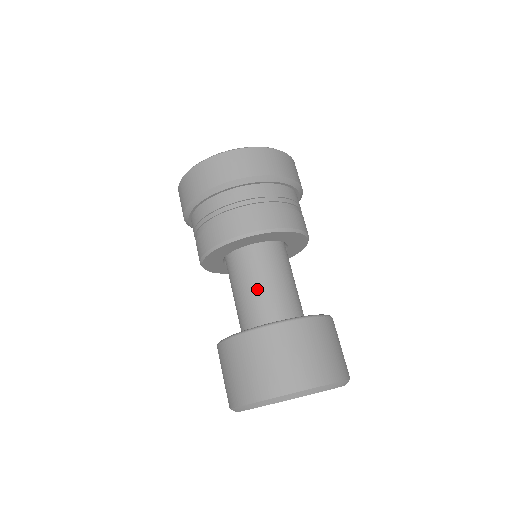
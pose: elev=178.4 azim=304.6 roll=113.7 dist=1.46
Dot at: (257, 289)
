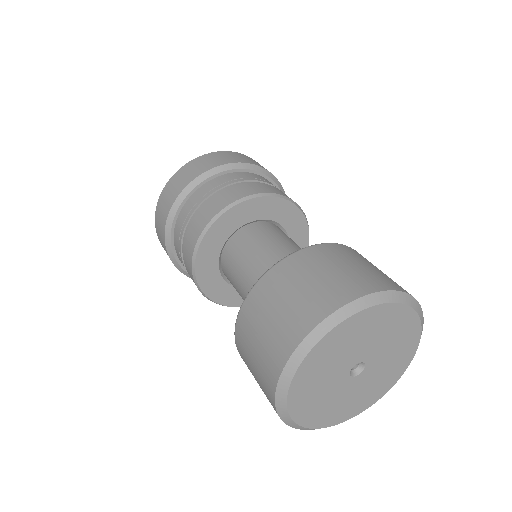
Dot at: (263, 258)
